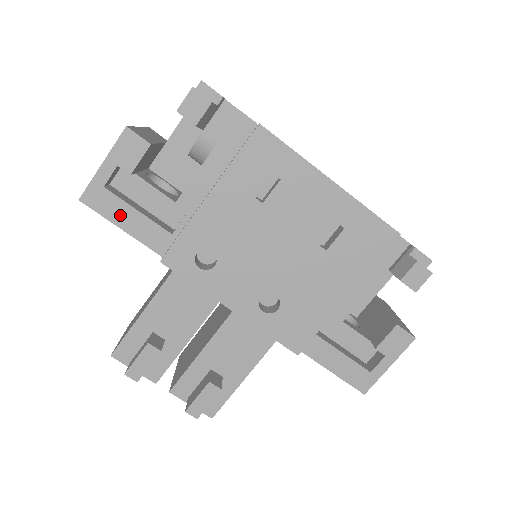
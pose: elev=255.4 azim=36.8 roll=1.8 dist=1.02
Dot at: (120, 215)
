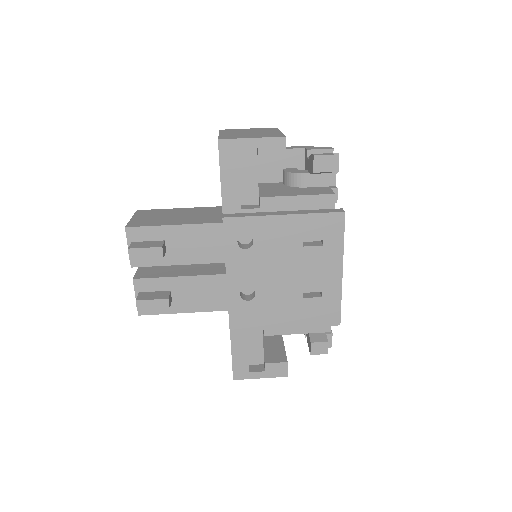
Dot at: (229, 171)
